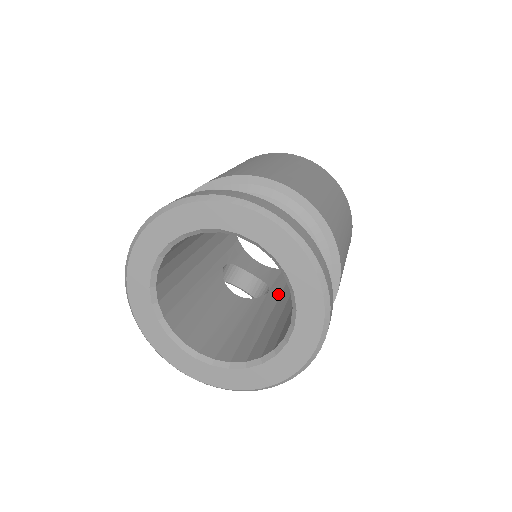
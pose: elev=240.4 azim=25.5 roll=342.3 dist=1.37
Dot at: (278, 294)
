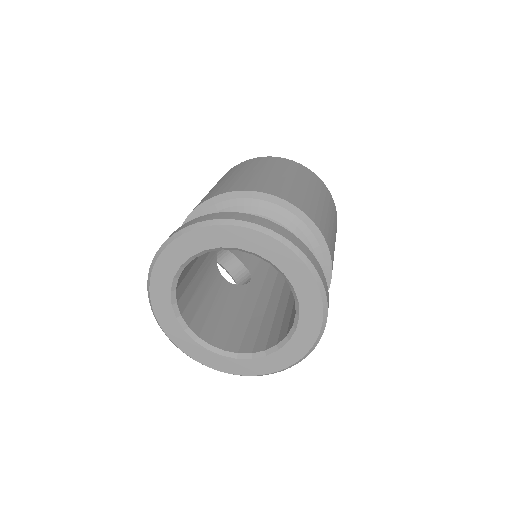
Dot at: (260, 285)
